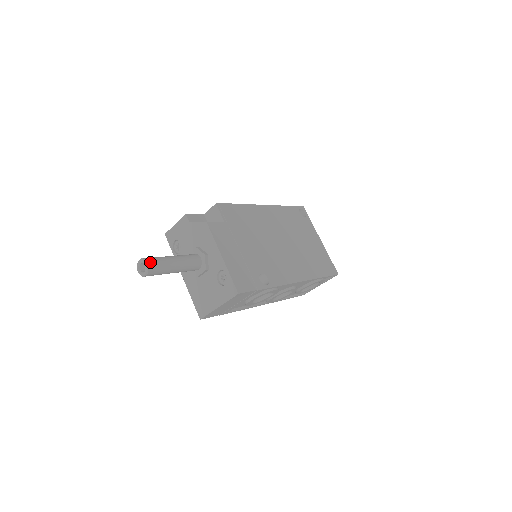
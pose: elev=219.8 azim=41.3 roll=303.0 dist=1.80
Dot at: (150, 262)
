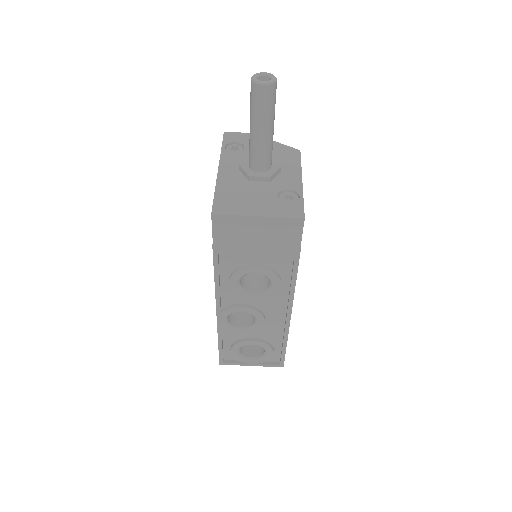
Dot at: occluded
